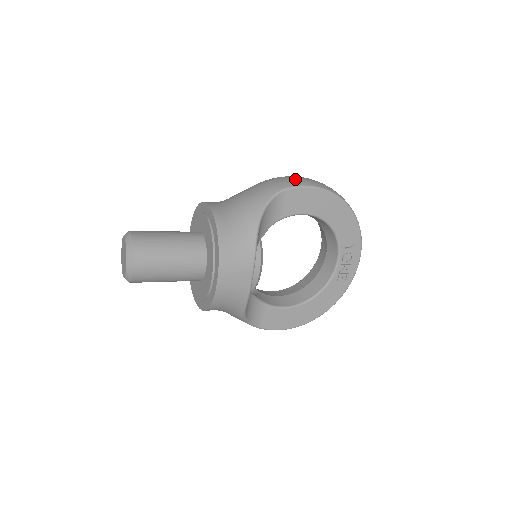
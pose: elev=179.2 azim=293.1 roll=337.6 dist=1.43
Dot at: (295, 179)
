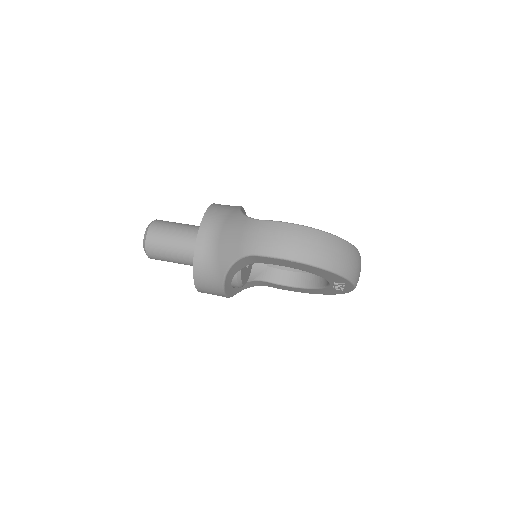
Dot at: (271, 242)
